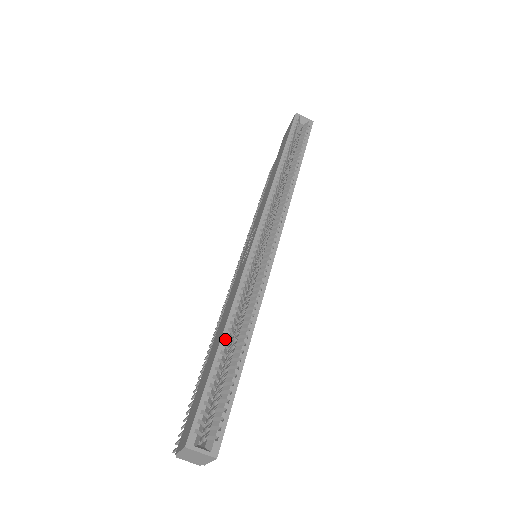
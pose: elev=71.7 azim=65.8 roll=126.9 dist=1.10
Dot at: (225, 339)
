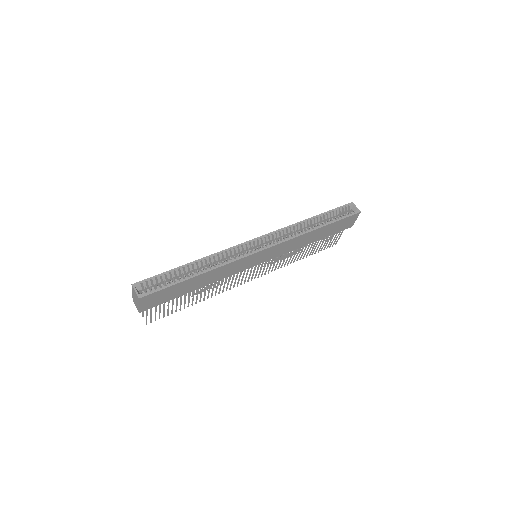
Dot at: (191, 264)
